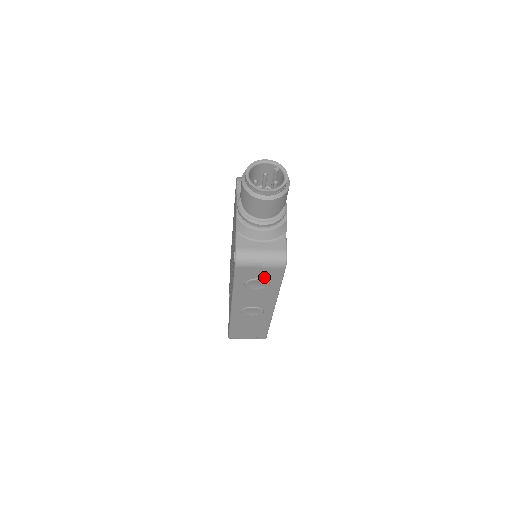
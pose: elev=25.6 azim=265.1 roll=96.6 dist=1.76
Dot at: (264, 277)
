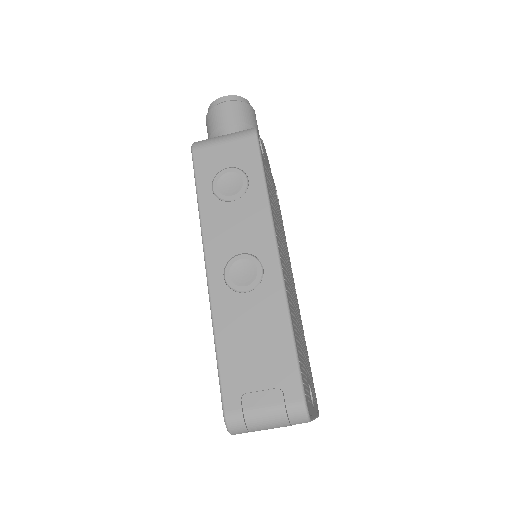
Dot at: (235, 163)
